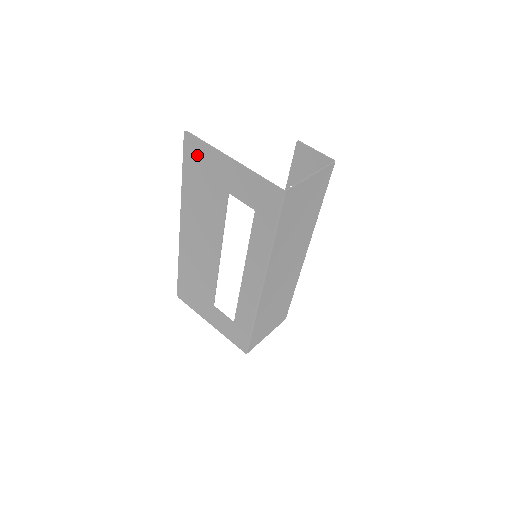
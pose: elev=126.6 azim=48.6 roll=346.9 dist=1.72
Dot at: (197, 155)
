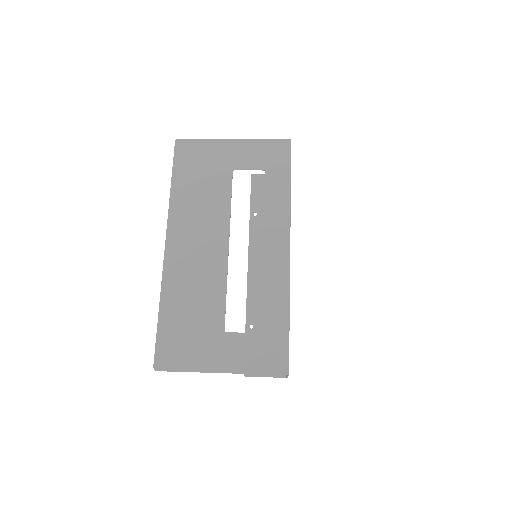
Dot at: (192, 153)
